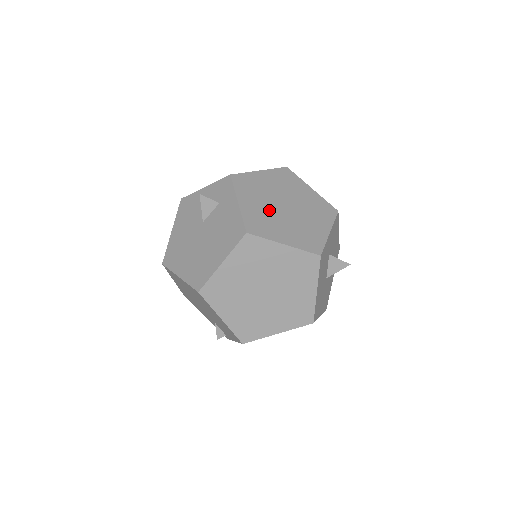
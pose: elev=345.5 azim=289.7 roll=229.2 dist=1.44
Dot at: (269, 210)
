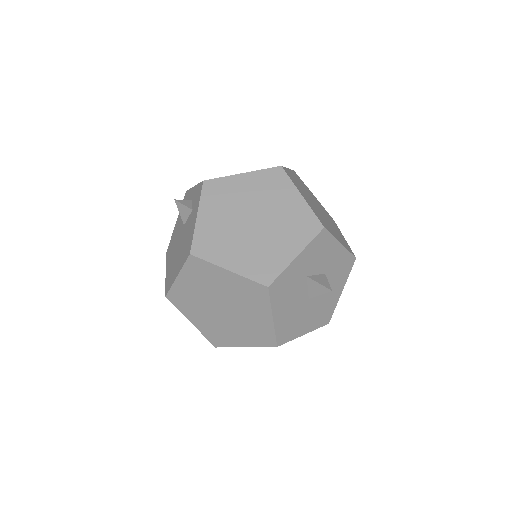
Dot at: (230, 226)
